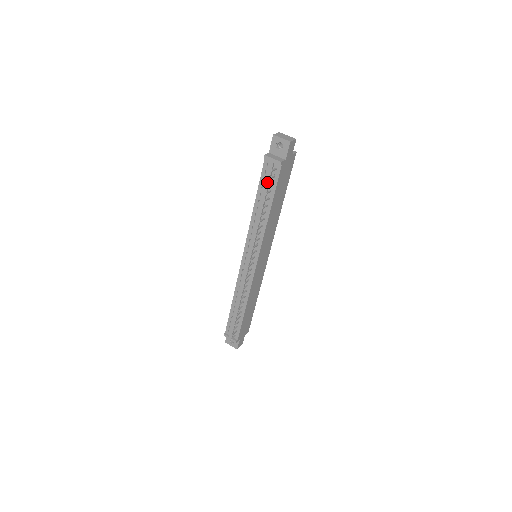
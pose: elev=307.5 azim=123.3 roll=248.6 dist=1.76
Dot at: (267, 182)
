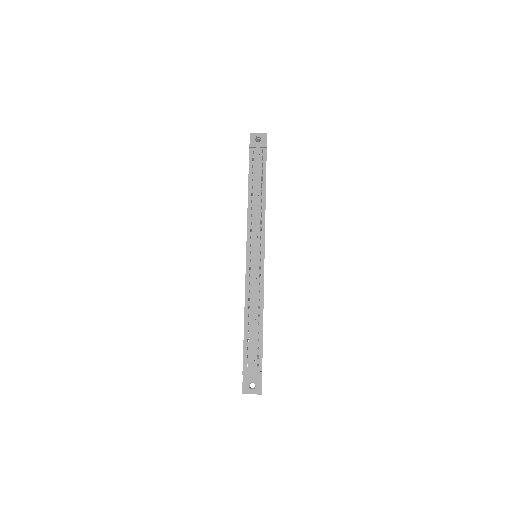
Dot at: (257, 165)
